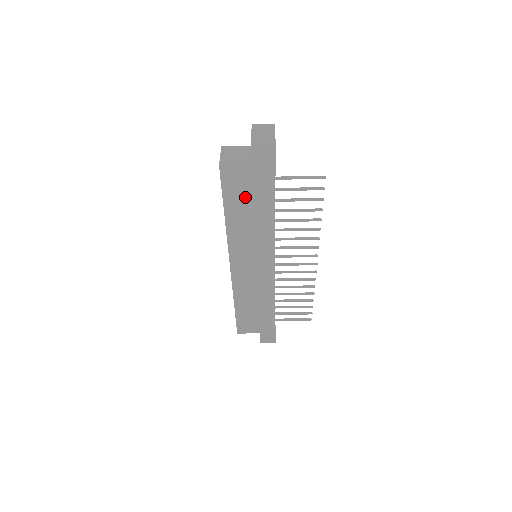
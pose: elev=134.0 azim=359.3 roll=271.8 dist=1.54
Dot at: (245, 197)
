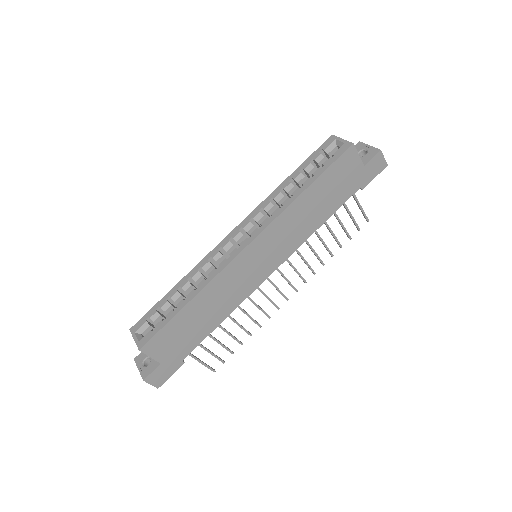
Dot at: (334, 187)
